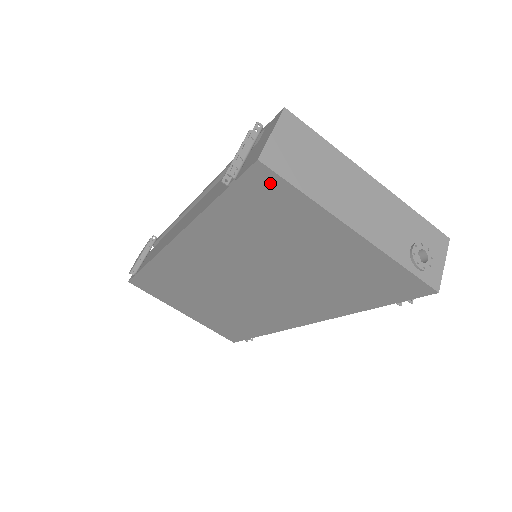
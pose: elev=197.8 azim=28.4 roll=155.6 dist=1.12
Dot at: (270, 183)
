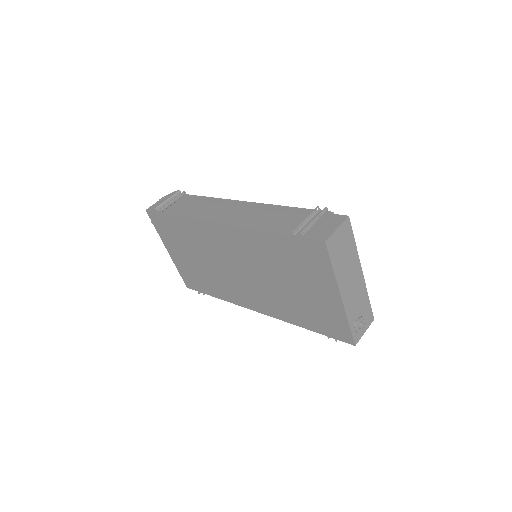
Dot at: (320, 252)
